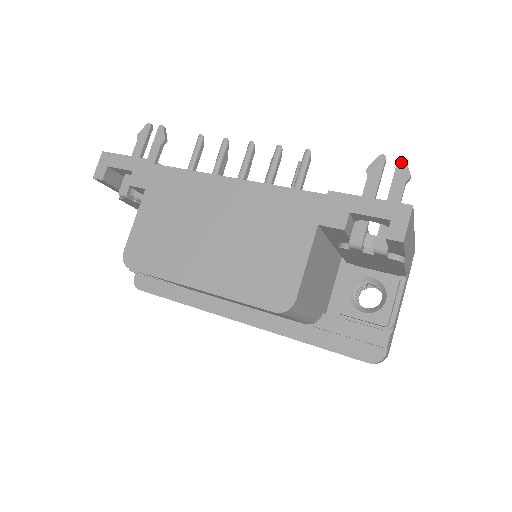
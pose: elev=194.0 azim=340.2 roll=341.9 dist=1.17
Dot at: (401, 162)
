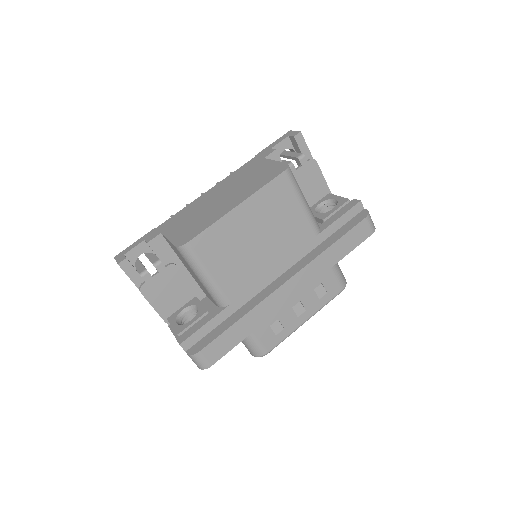
Dot at: occluded
